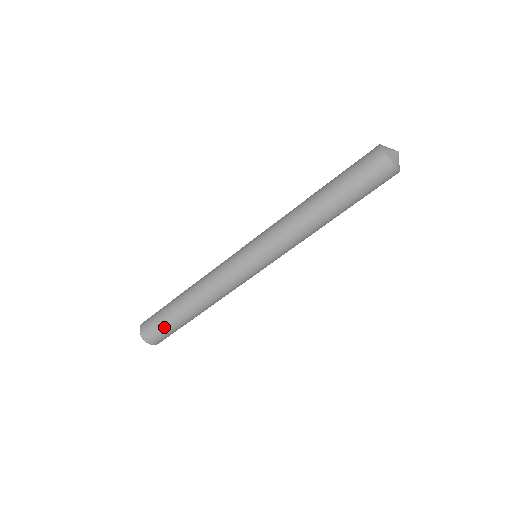
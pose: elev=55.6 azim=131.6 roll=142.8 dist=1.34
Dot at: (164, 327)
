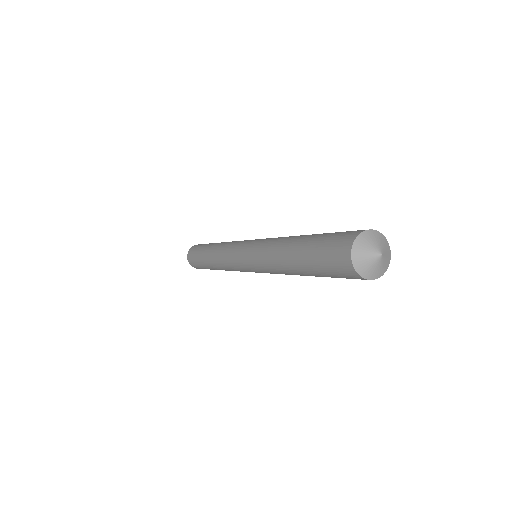
Dot at: occluded
